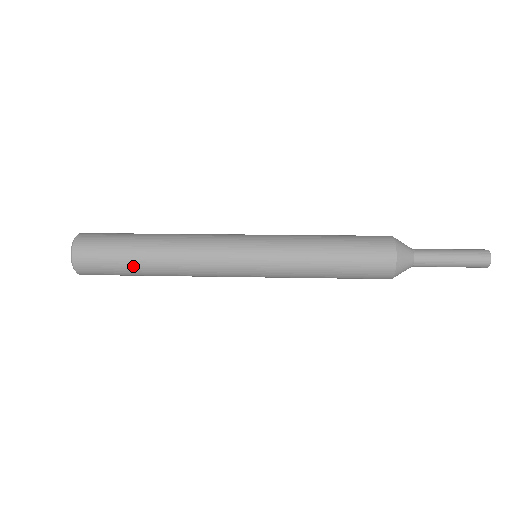
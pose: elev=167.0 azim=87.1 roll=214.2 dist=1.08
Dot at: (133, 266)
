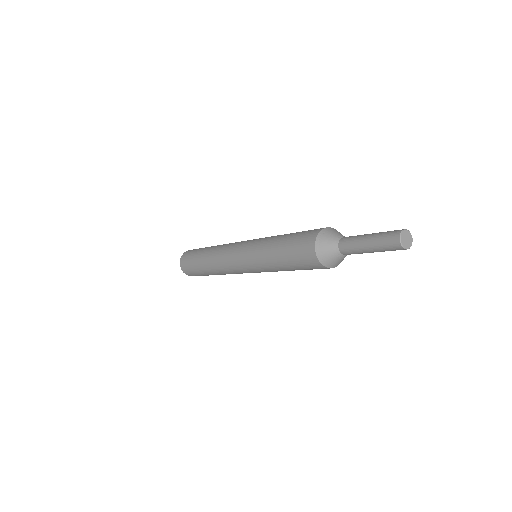
Dot at: (198, 261)
